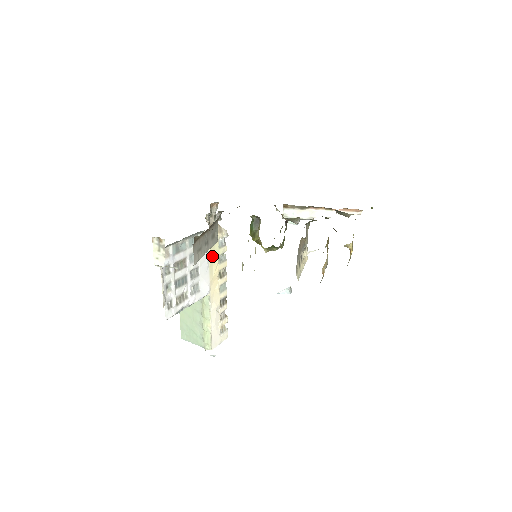
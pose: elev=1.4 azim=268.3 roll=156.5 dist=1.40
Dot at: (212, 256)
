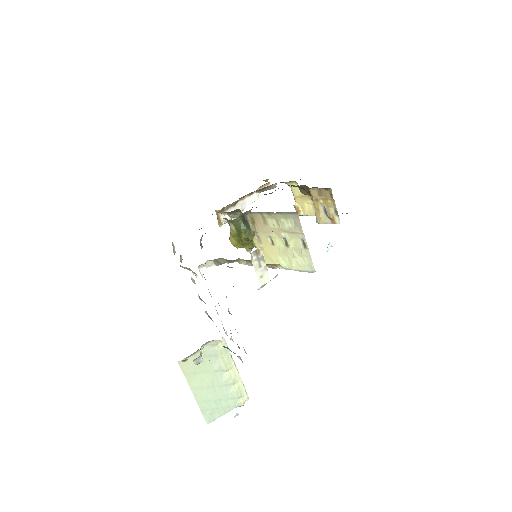
Dot at: occluded
